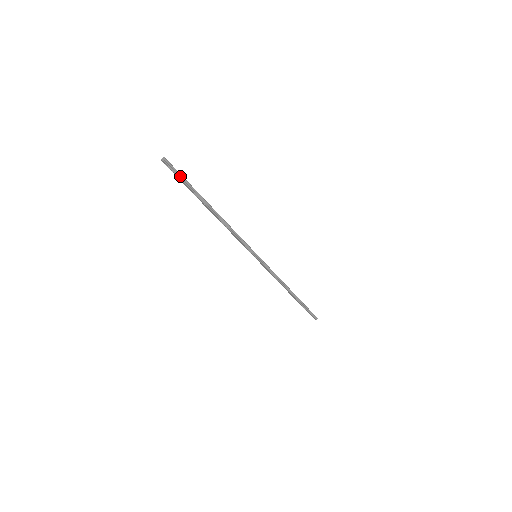
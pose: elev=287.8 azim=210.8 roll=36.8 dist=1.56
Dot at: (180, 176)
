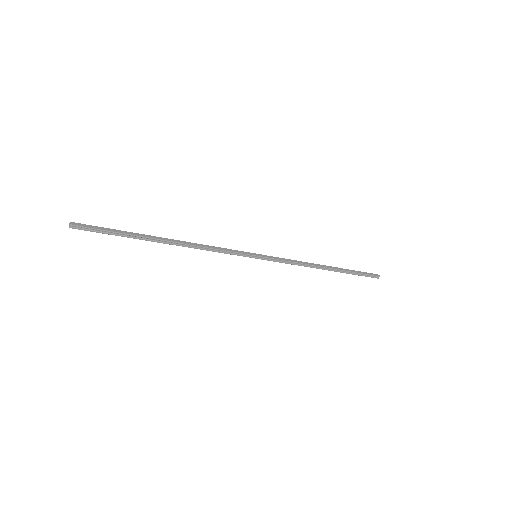
Dot at: (102, 231)
